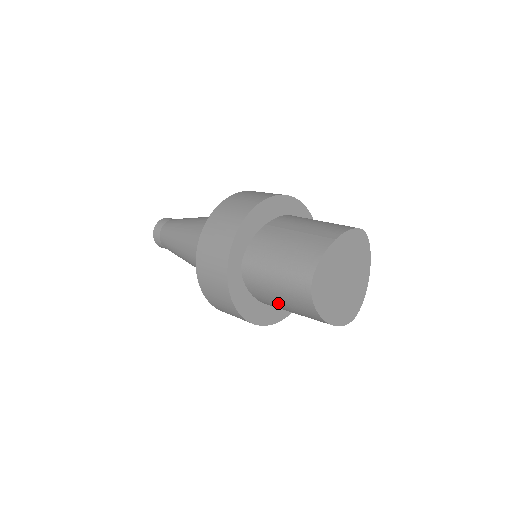
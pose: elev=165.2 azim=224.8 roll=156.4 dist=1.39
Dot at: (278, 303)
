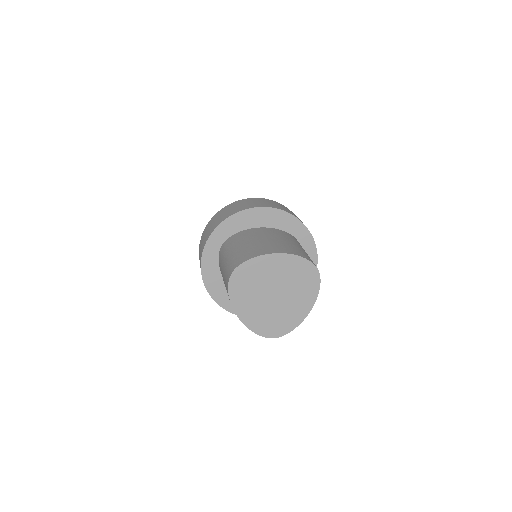
Dot at: occluded
